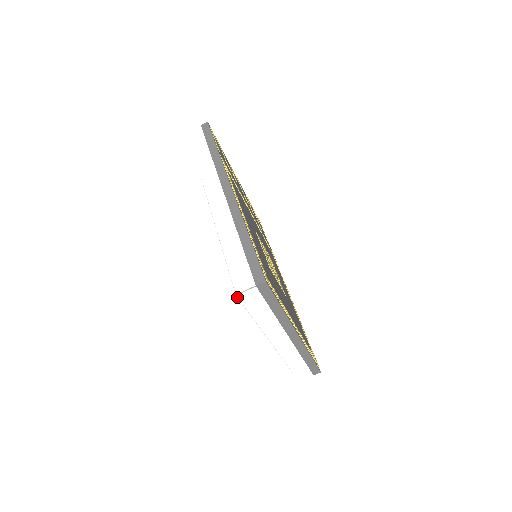
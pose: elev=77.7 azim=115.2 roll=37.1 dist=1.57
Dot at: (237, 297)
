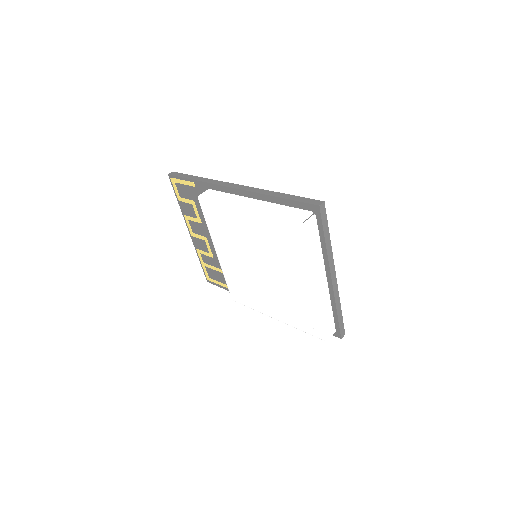
Dot at: (303, 226)
